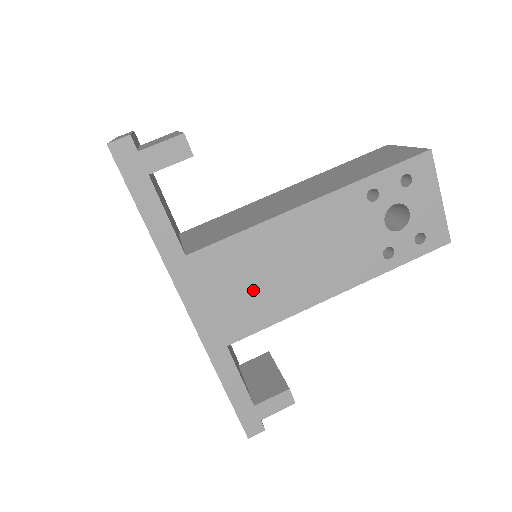
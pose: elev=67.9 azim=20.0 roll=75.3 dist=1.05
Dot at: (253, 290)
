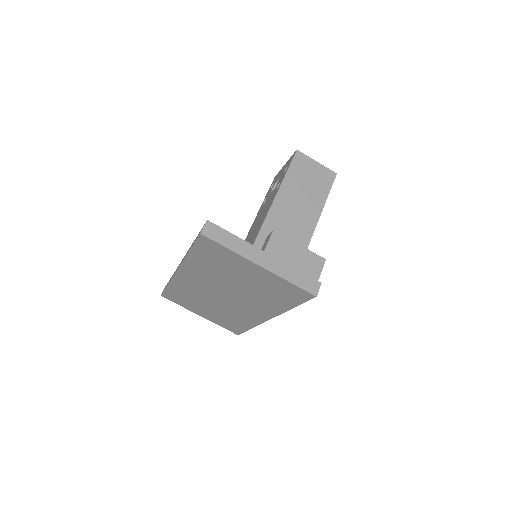
Dot at: occluded
